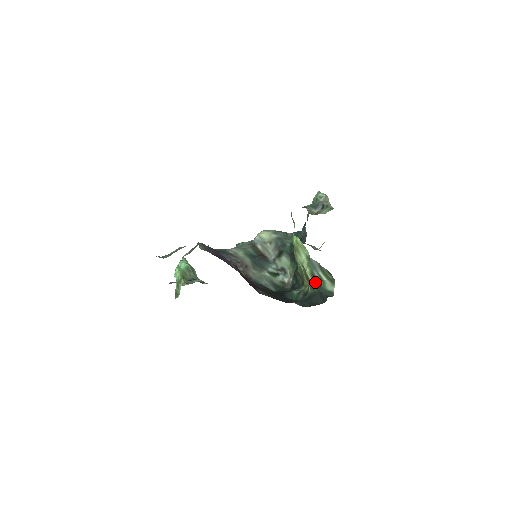
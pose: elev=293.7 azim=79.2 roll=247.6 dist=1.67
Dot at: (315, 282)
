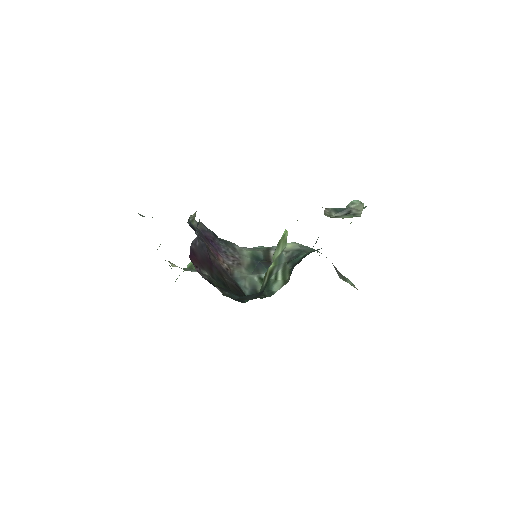
Dot at: (267, 279)
